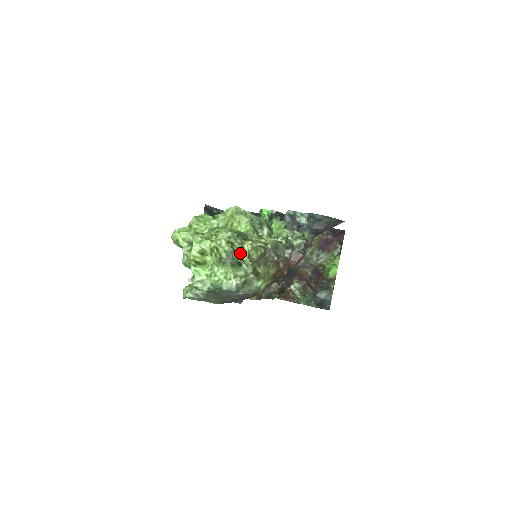
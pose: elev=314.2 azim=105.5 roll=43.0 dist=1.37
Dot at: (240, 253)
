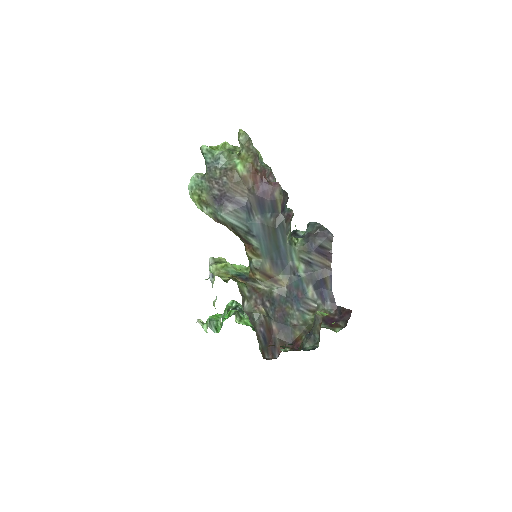
Dot at: (237, 152)
